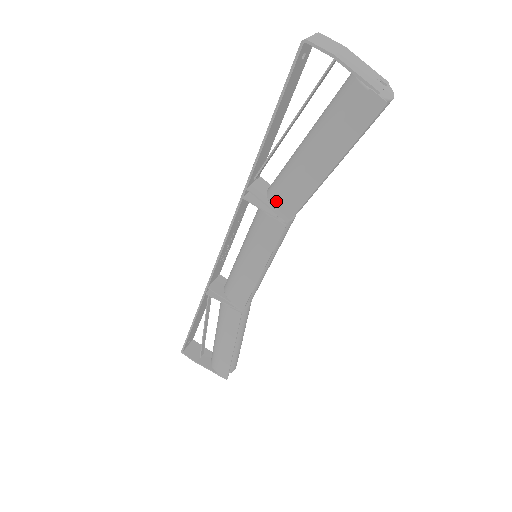
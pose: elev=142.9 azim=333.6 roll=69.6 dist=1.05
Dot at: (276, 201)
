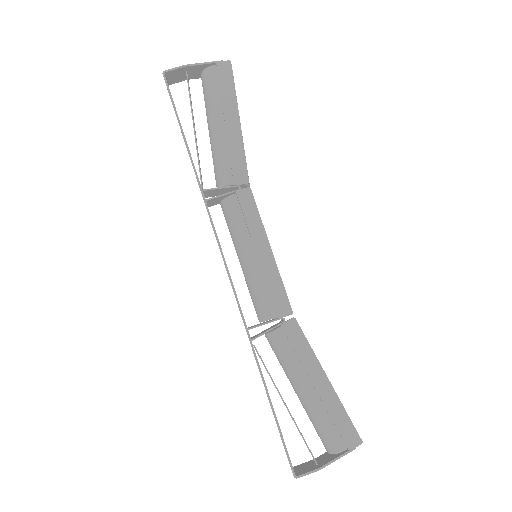
Dot at: (228, 178)
